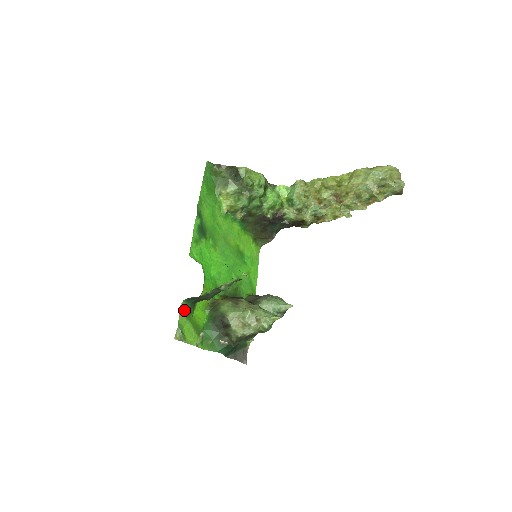
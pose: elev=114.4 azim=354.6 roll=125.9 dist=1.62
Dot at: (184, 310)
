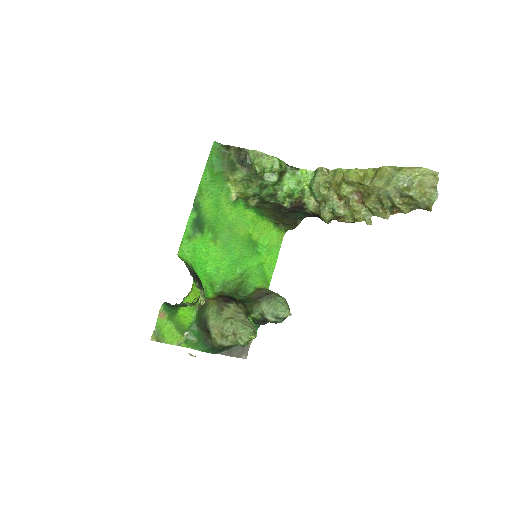
Dot at: (165, 311)
